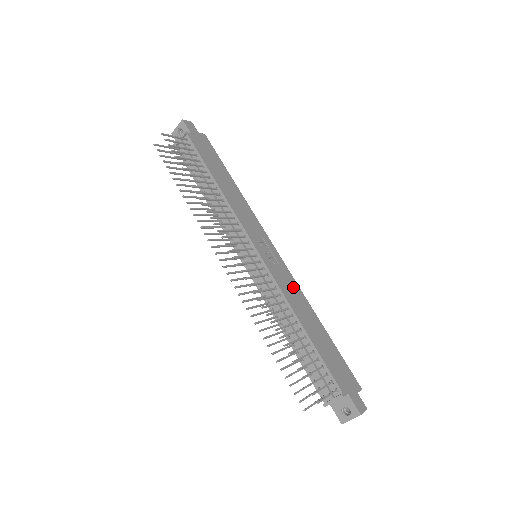
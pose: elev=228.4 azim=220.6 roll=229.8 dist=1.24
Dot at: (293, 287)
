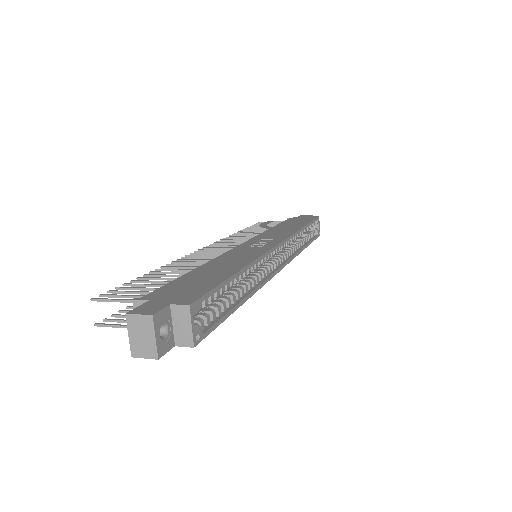
Dot at: (249, 255)
